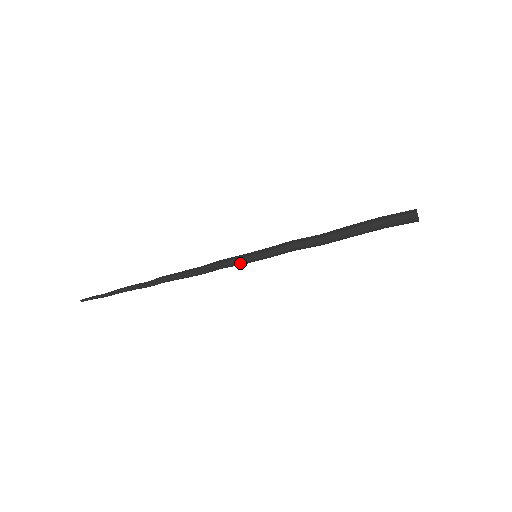
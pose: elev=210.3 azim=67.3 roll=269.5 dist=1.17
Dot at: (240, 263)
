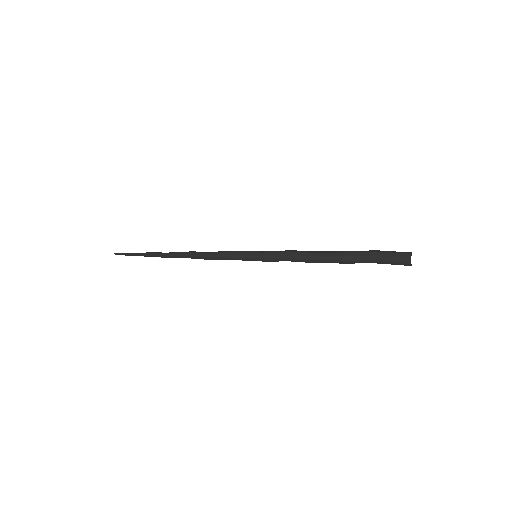
Dot at: (241, 259)
